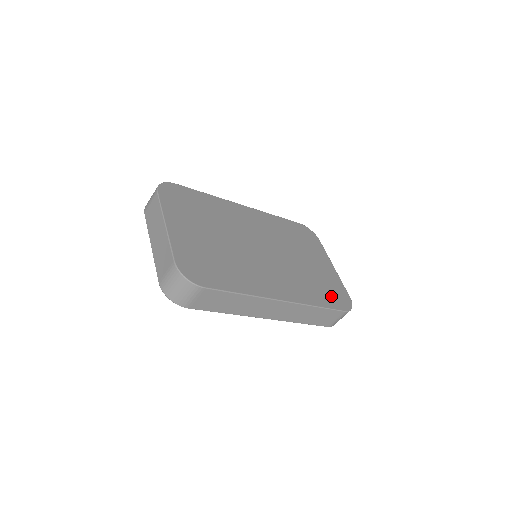
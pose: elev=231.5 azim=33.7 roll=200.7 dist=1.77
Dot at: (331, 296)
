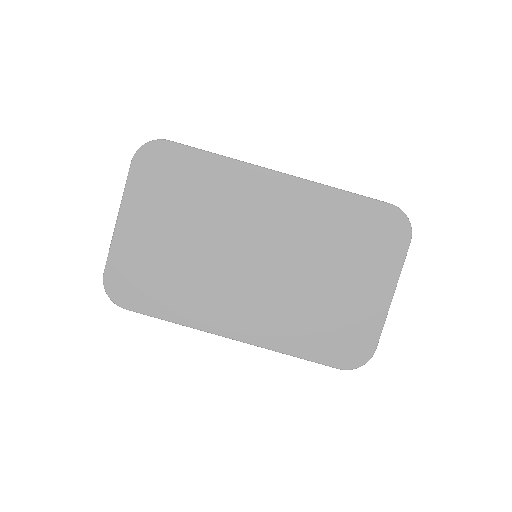
Dot at: (332, 344)
